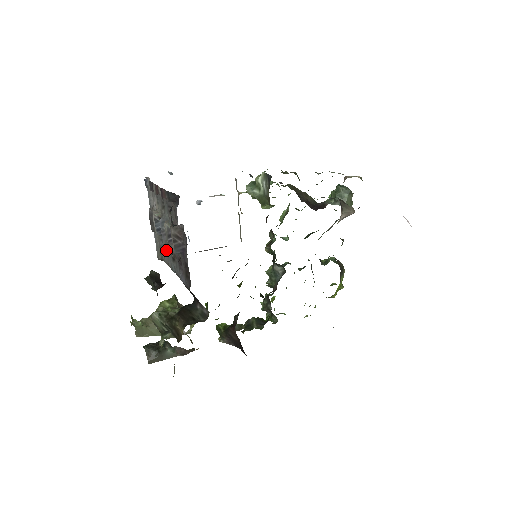
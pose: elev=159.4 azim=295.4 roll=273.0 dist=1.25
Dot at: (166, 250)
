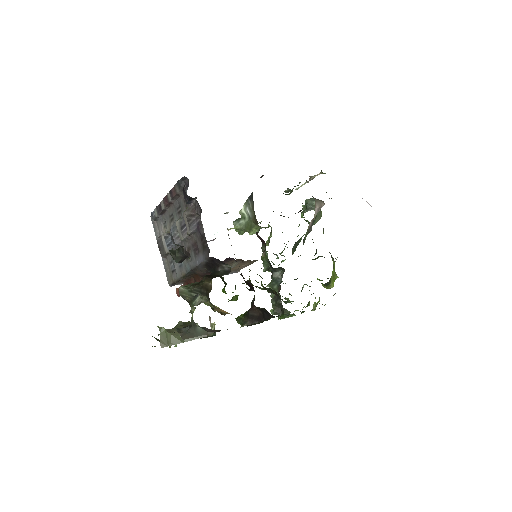
Dot at: (178, 263)
